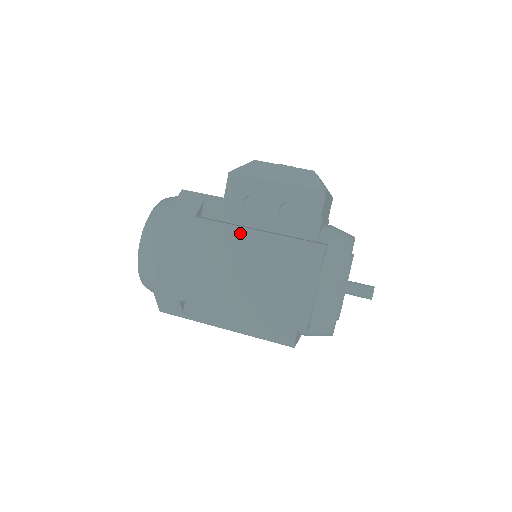
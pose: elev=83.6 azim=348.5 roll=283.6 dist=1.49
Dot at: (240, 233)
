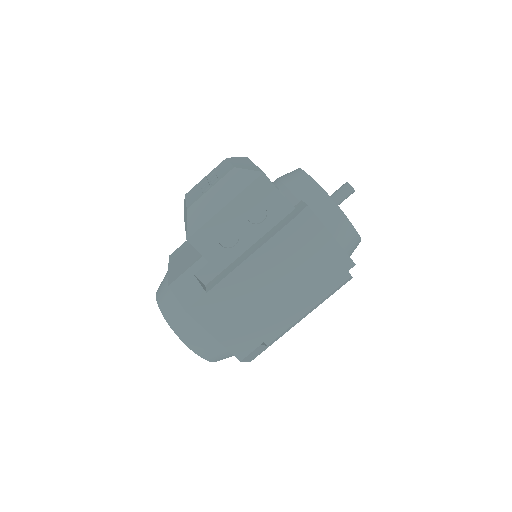
Dot at: (247, 266)
